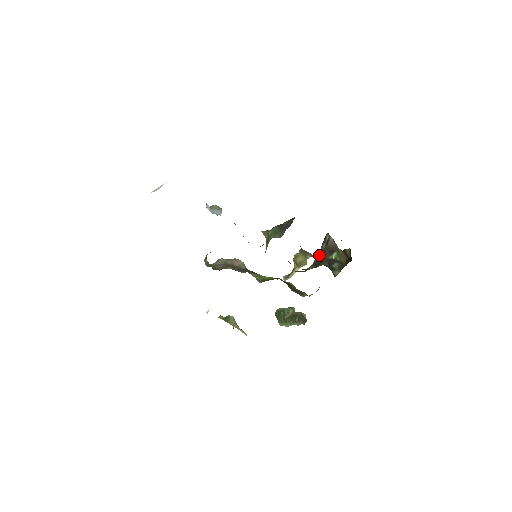
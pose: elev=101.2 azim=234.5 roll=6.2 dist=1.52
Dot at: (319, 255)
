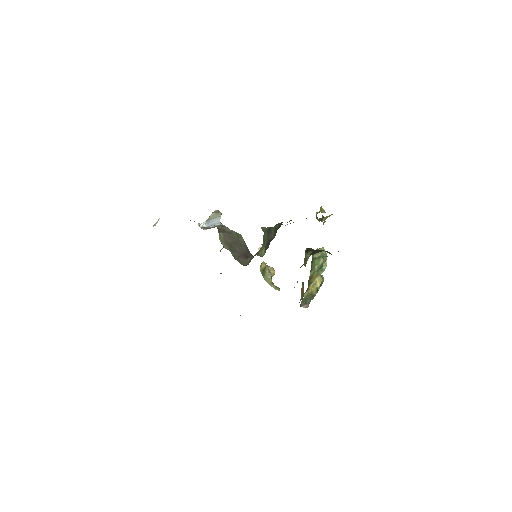
Dot at: (312, 253)
